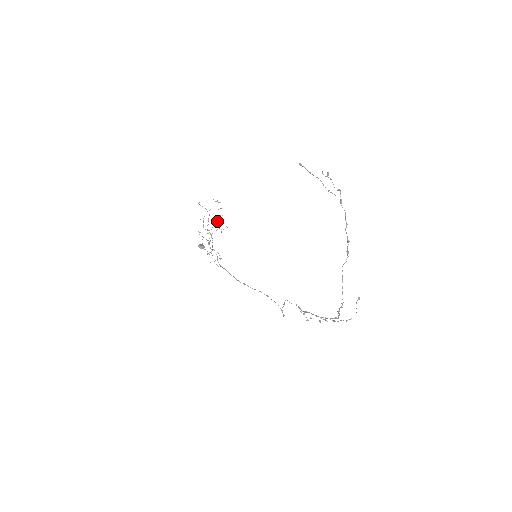
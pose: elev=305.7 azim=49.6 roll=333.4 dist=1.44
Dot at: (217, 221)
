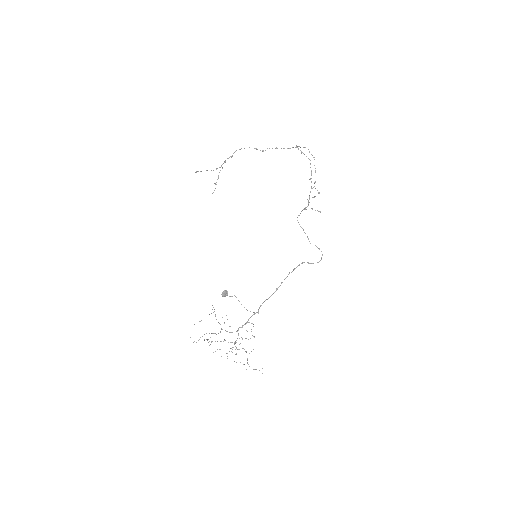
Dot at: (215, 315)
